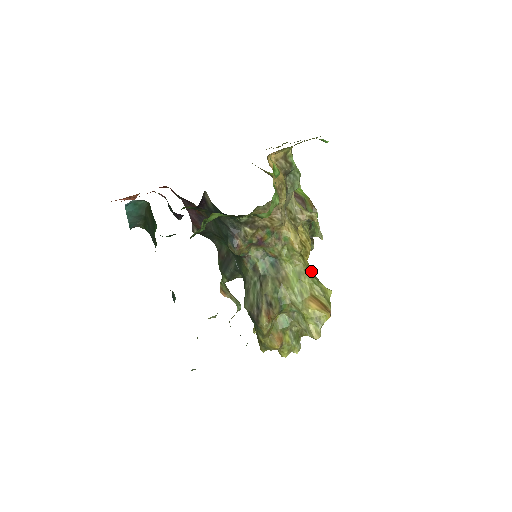
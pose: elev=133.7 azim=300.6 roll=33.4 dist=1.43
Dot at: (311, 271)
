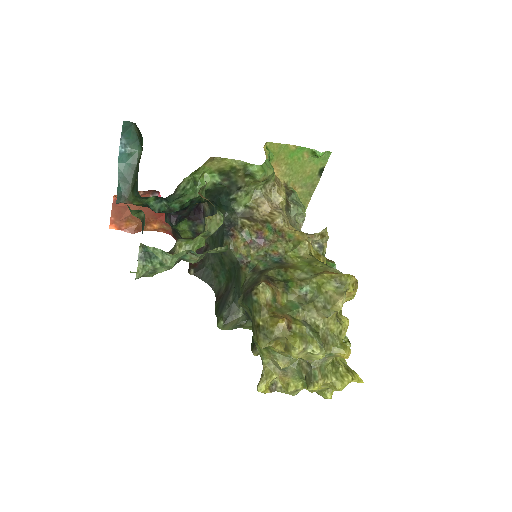
Dot at: occluded
